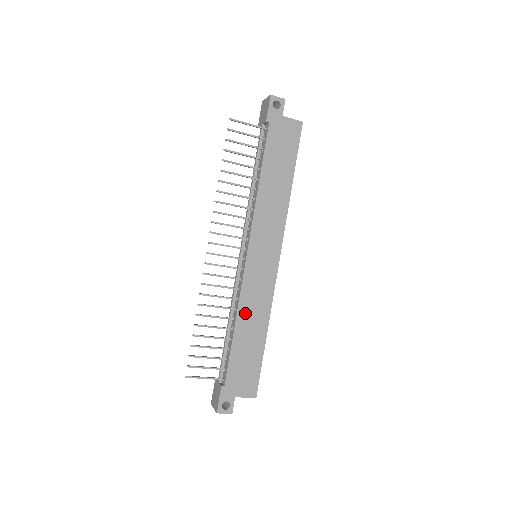
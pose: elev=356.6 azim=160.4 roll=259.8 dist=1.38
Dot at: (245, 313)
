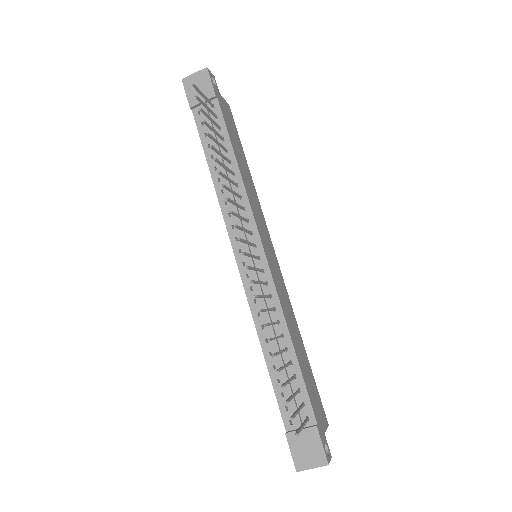
Dot at: (289, 322)
